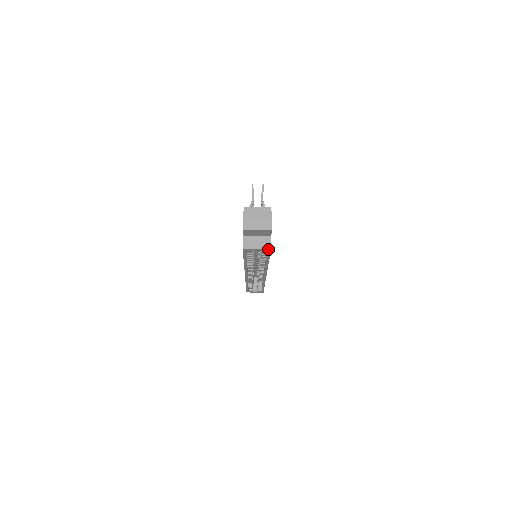
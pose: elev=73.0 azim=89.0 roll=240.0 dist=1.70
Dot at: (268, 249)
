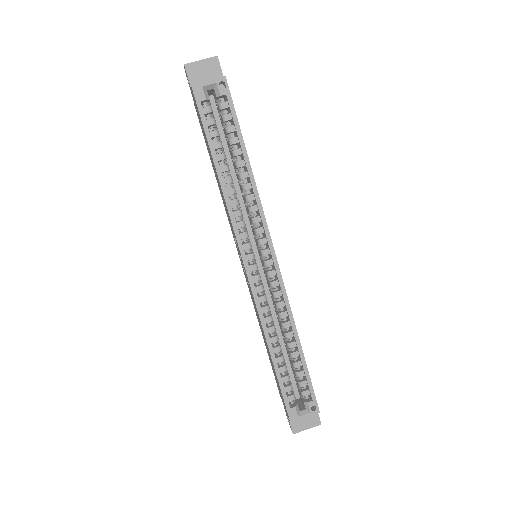
Dot at: (222, 78)
